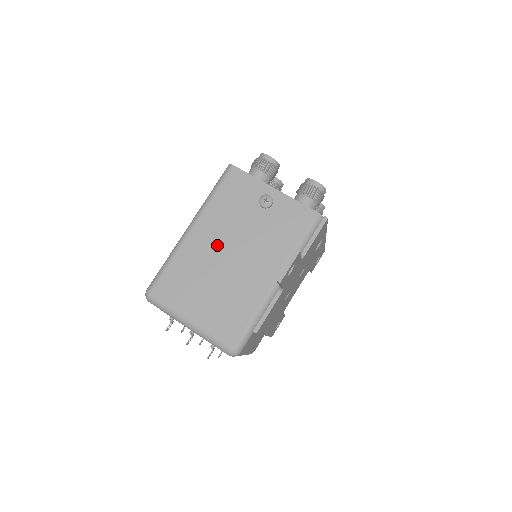
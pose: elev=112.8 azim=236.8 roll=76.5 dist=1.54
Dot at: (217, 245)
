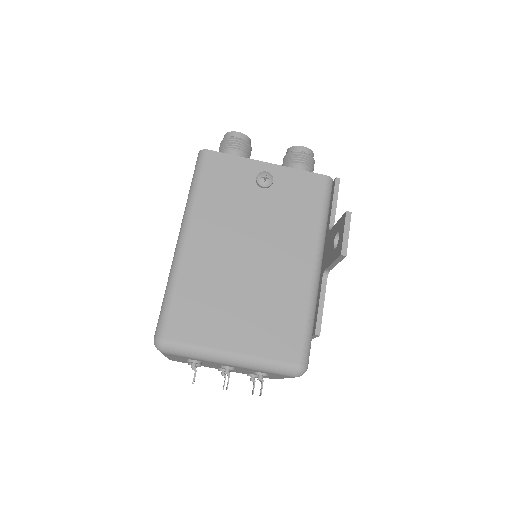
Dot at: (227, 248)
